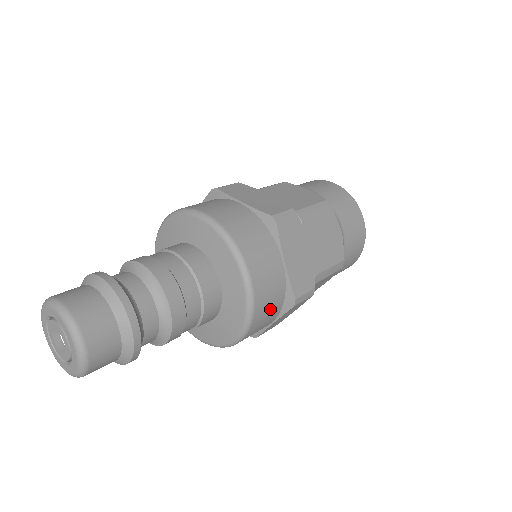
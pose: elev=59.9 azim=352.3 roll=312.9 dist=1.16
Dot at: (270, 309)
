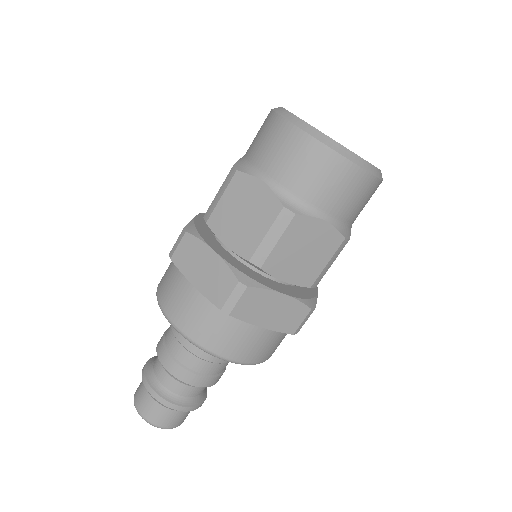
Dot at: (277, 343)
